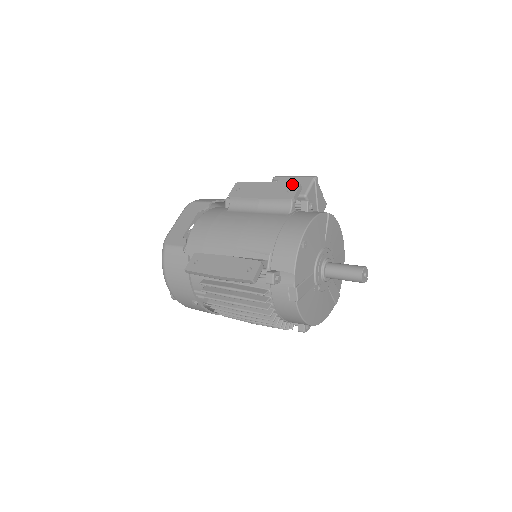
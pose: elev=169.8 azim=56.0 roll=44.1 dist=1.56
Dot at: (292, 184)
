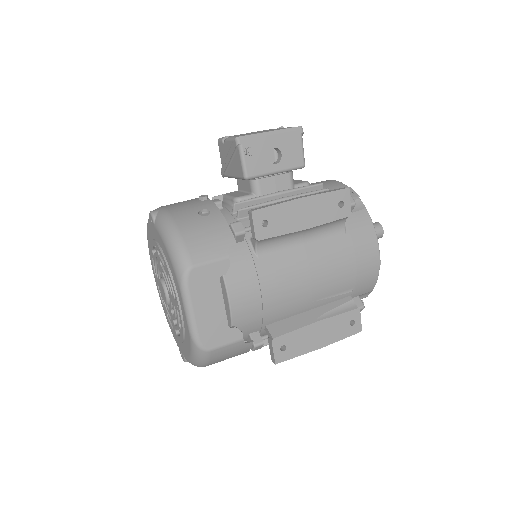
Dot at: (340, 193)
